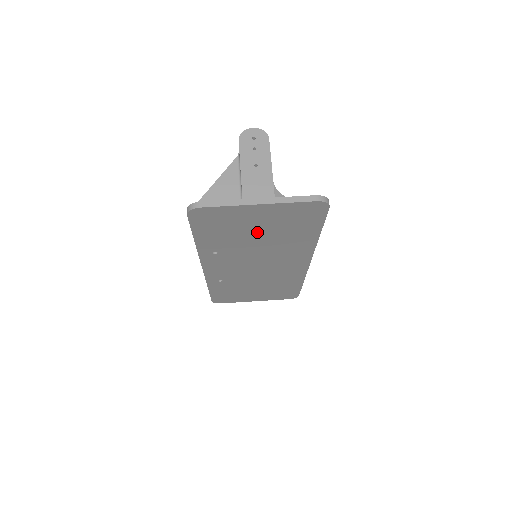
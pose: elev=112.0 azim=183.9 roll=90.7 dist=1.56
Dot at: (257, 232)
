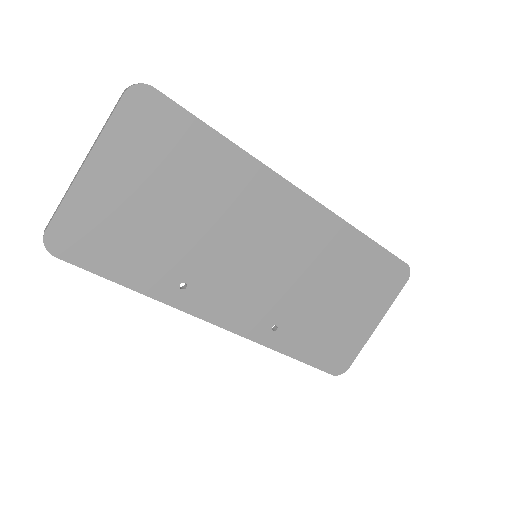
Dot at: (161, 207)
